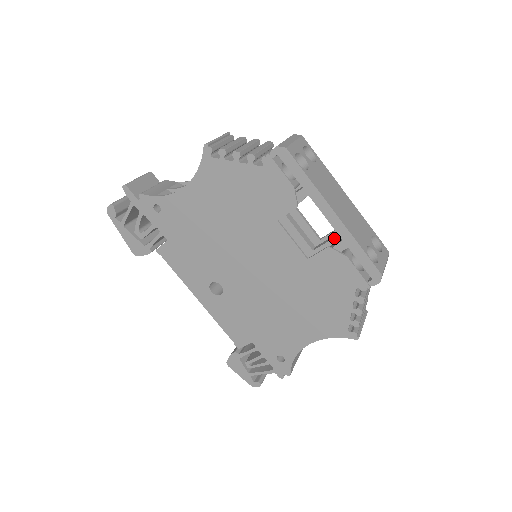
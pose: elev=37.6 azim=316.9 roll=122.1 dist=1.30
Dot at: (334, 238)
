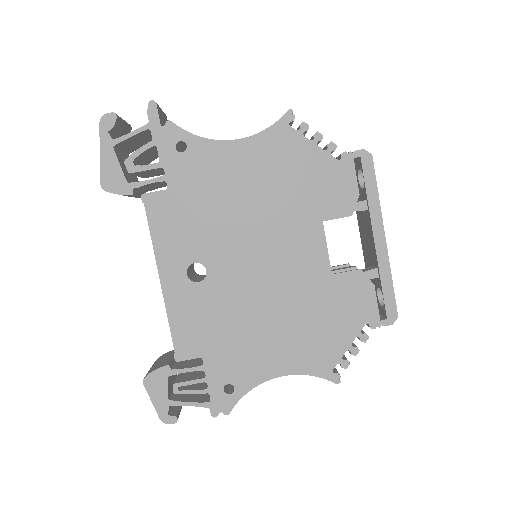
Dot at: (356, 267)
